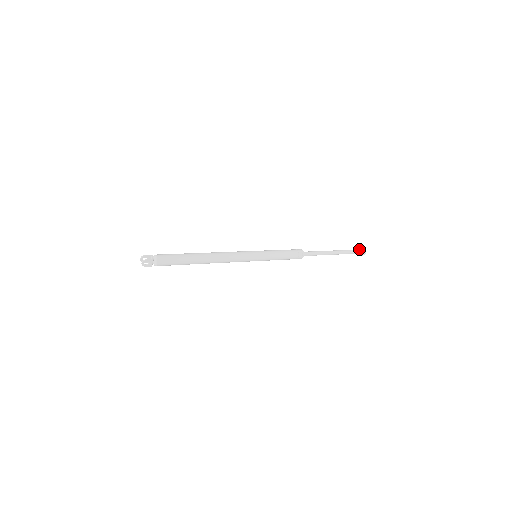
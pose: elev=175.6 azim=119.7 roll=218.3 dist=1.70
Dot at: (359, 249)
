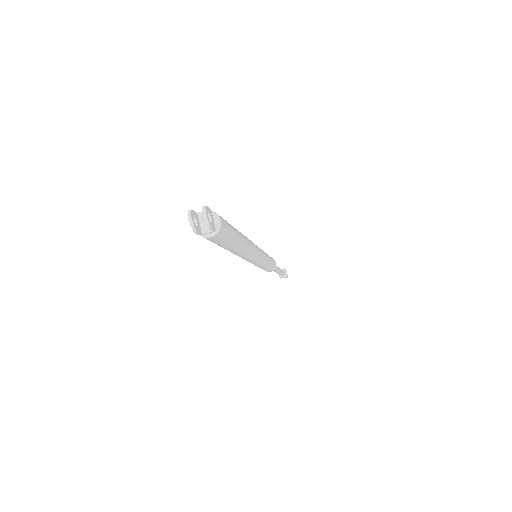
Dot at: (281, 269)
